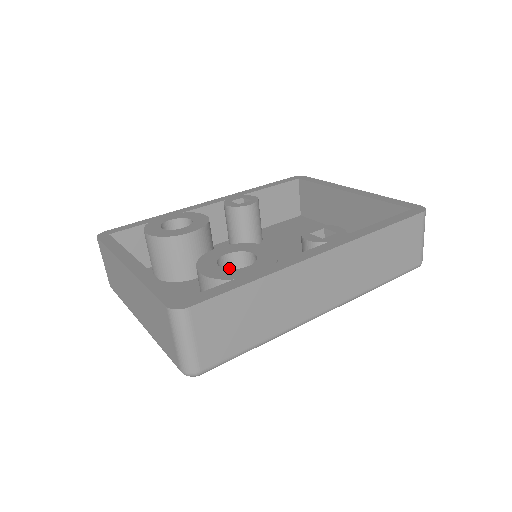
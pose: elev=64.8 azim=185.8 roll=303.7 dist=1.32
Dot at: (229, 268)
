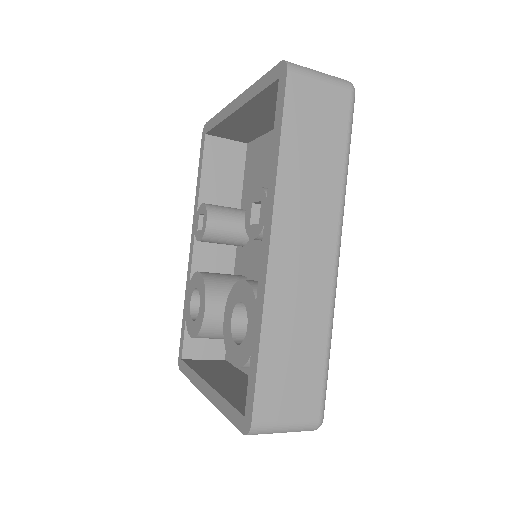
Dot at: (247, 320)
